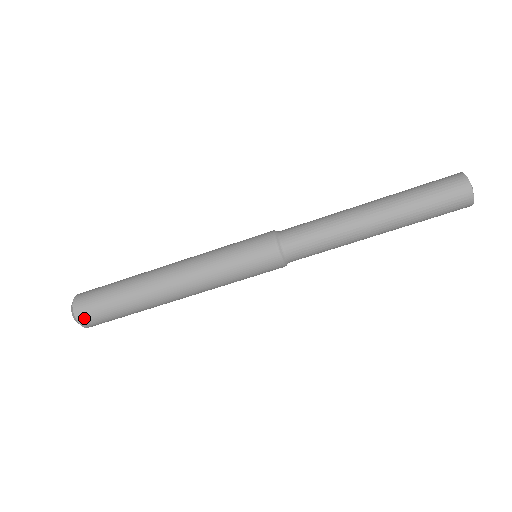
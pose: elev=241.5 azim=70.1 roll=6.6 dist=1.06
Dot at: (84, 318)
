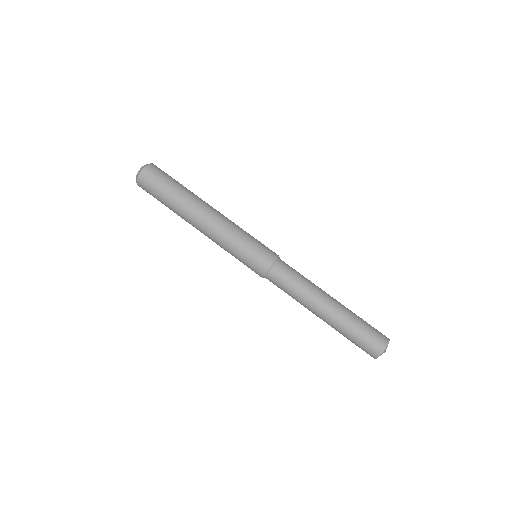
Dot at: (147, 173)
